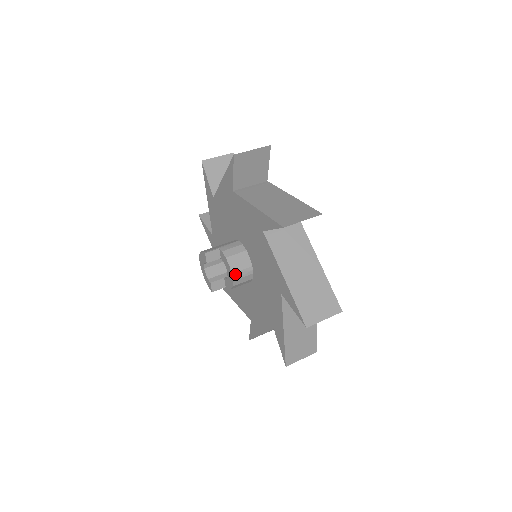
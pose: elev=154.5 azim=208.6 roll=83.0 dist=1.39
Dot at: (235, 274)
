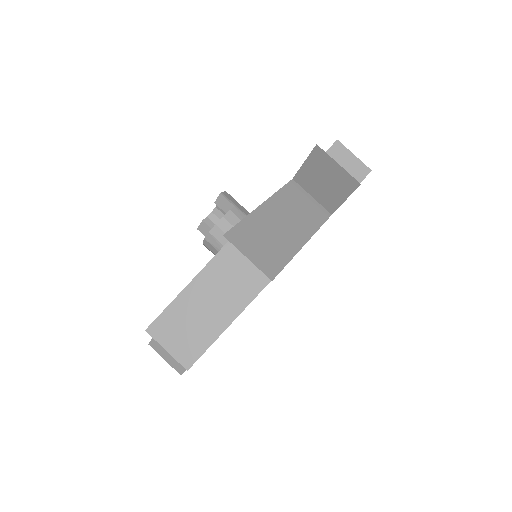
Dot at: (211, 236)
